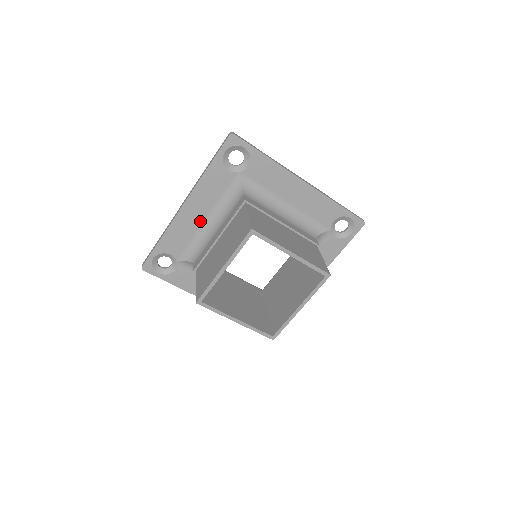
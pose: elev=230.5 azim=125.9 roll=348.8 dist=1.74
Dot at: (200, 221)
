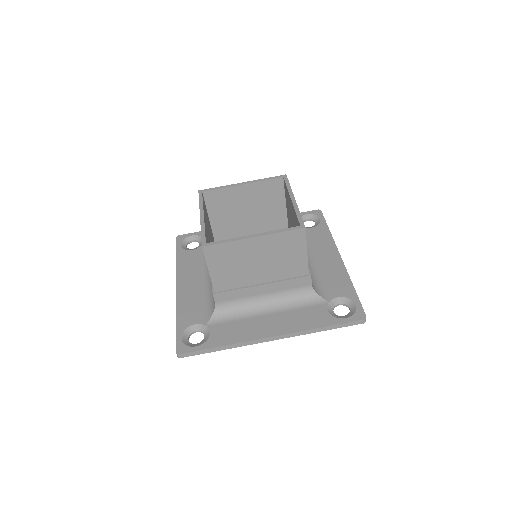
Dot at: (199, 287)
